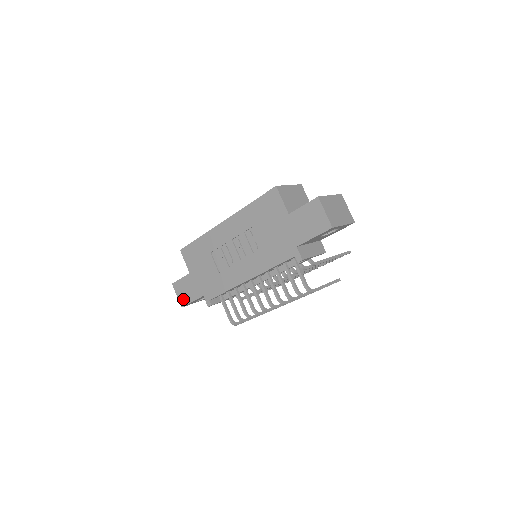
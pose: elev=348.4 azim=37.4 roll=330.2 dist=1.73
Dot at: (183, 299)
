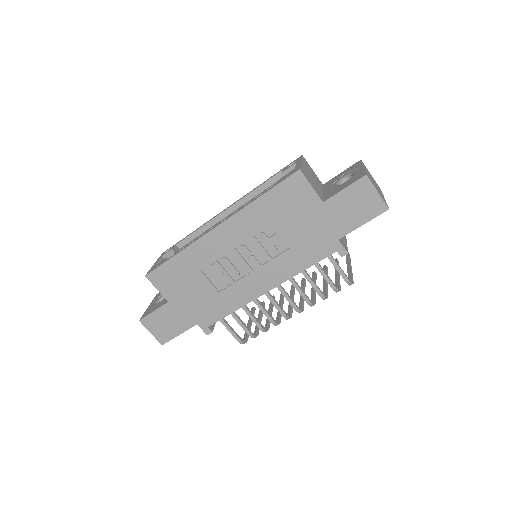
Dot at: (163, 335)
